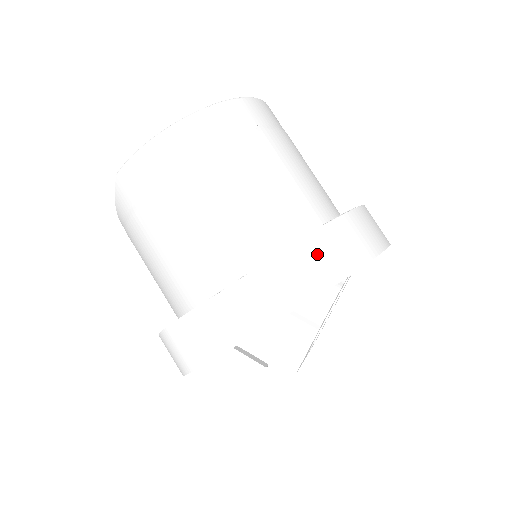
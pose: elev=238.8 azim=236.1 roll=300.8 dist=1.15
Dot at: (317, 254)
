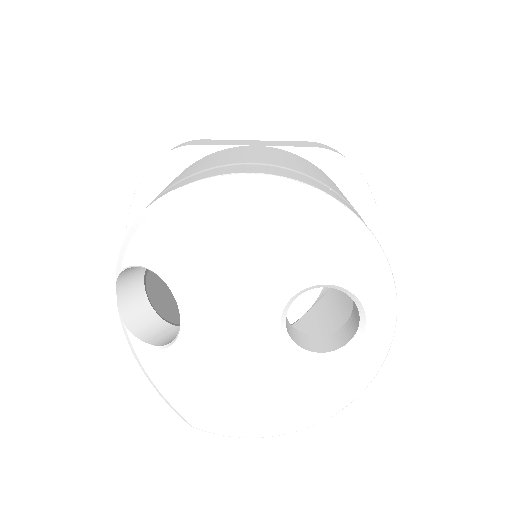
Dot at: occluded
